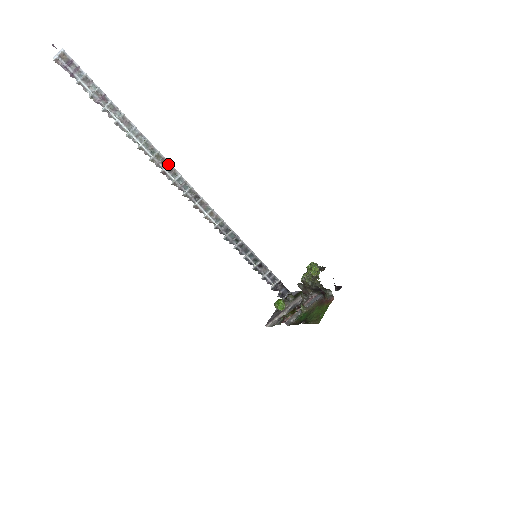
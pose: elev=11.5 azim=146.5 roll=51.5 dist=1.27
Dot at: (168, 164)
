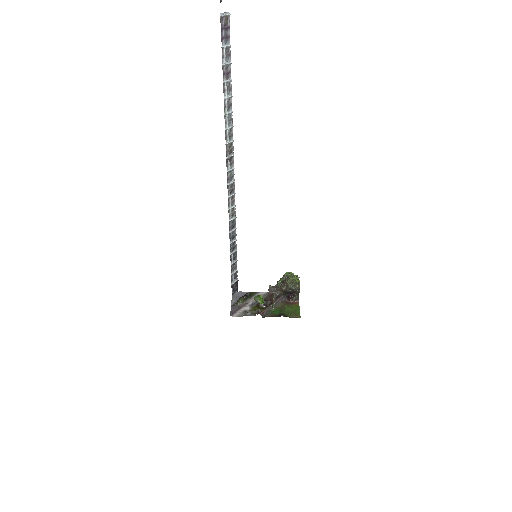
Dot at: (233, 155)
